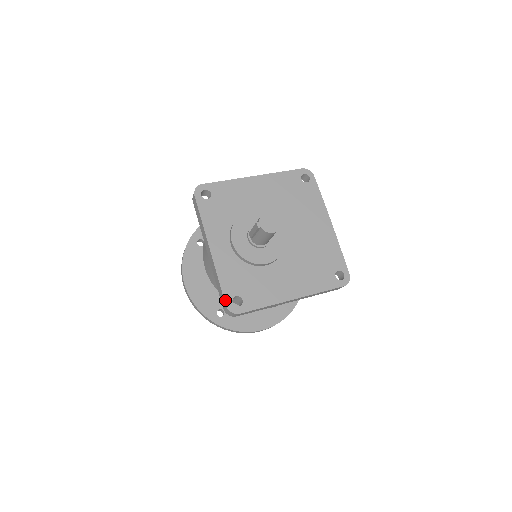
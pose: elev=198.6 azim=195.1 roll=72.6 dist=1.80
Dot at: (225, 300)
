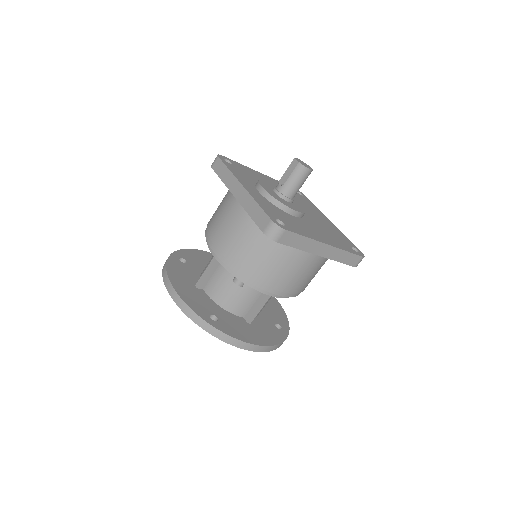
Dot at: (269, 216)
